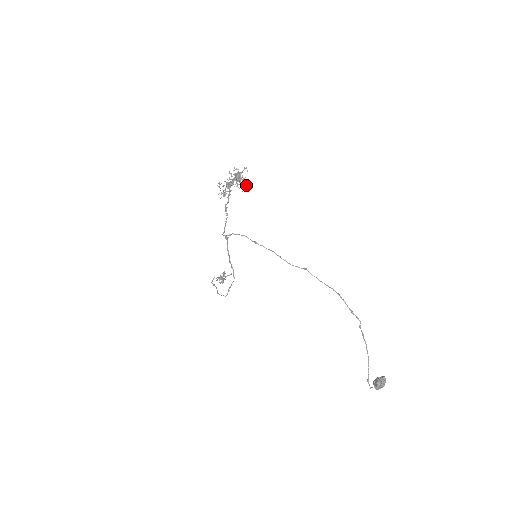
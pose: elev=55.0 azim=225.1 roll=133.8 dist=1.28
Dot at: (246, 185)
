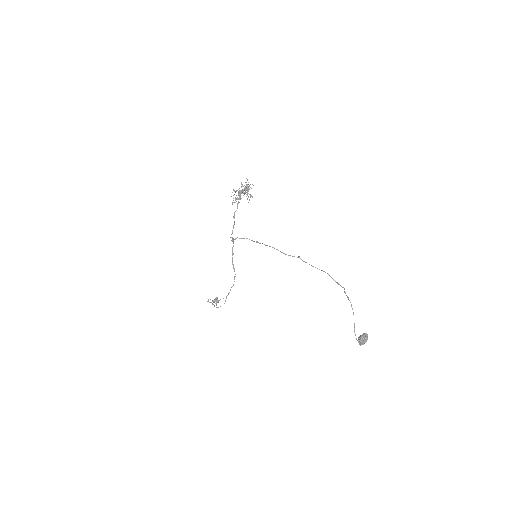
Dot at: (252, 196)
